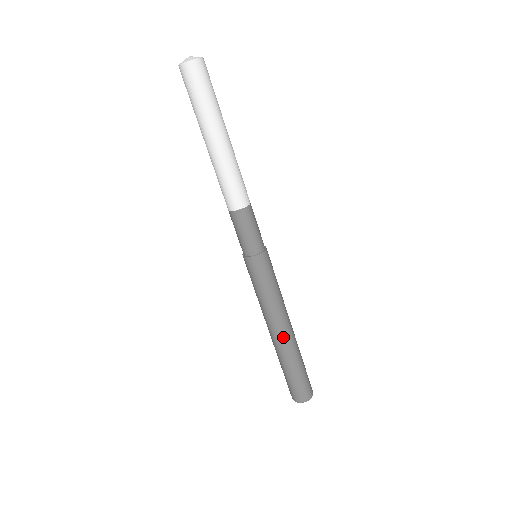
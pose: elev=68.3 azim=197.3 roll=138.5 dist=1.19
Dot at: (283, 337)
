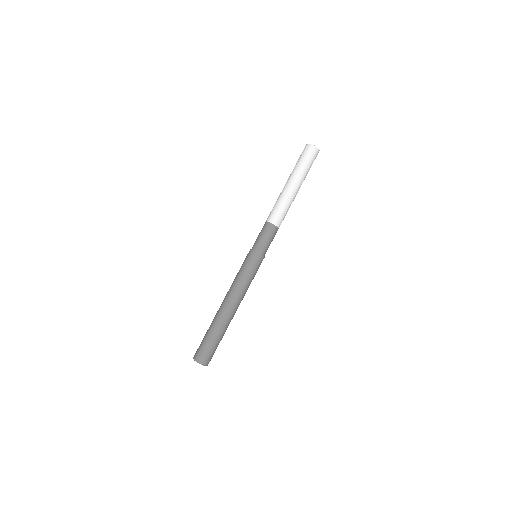
Dot at: (230, 311)
